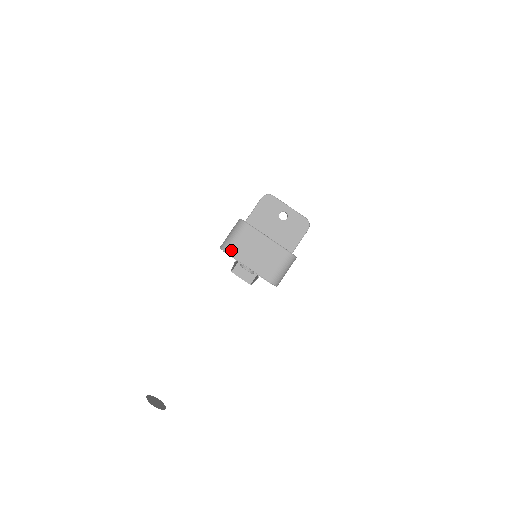
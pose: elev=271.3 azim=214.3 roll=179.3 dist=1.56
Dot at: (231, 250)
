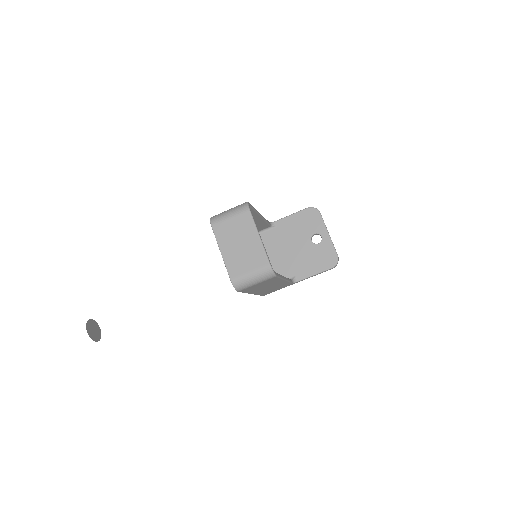
Dot at: (217, 225)
